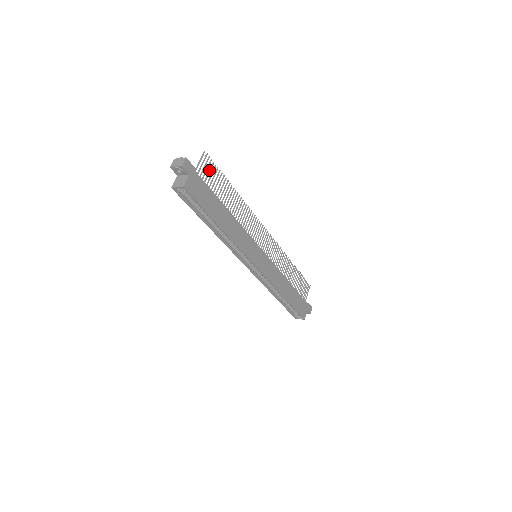
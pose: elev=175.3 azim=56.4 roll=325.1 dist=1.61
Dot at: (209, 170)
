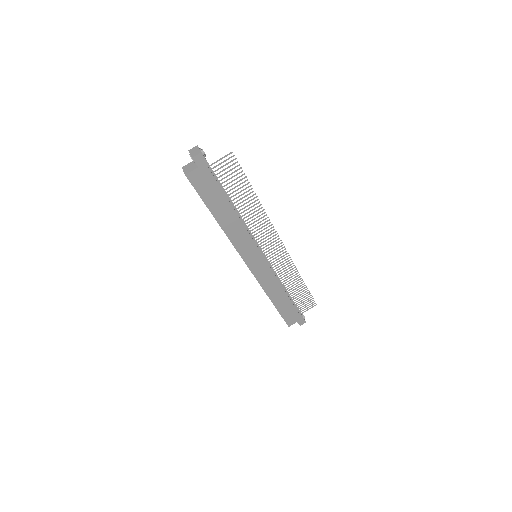
Dot at: (230, 169)
